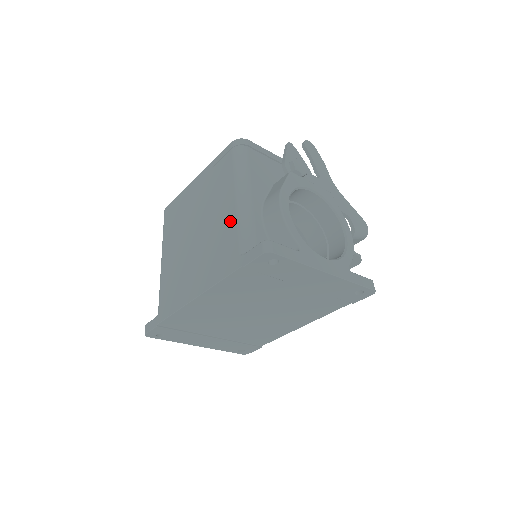
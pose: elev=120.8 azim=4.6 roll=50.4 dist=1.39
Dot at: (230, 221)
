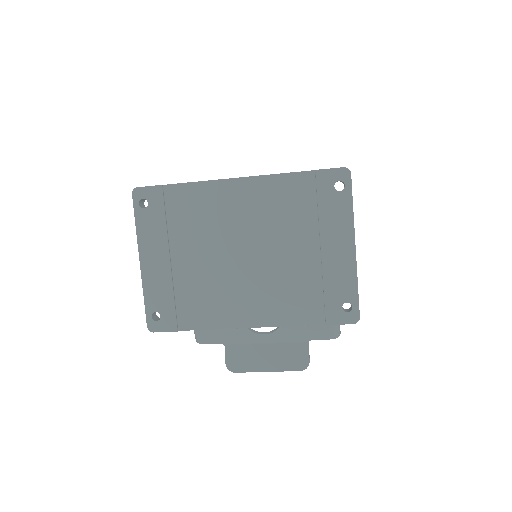
Dot at: occluded
